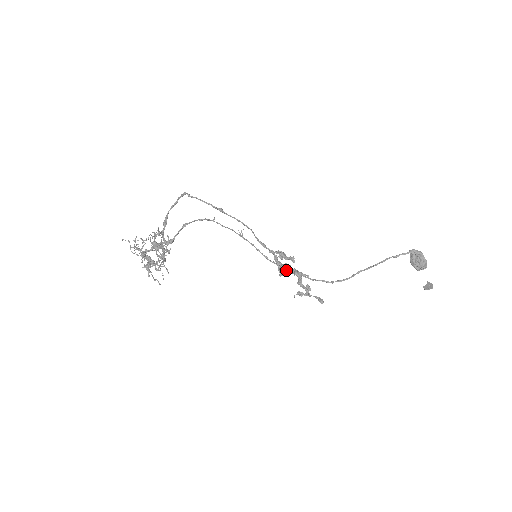
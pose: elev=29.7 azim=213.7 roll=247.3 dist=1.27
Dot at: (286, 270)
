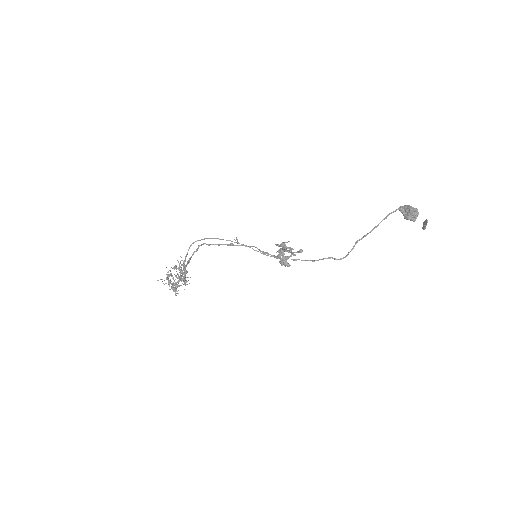
Dot at: (280, 255)
